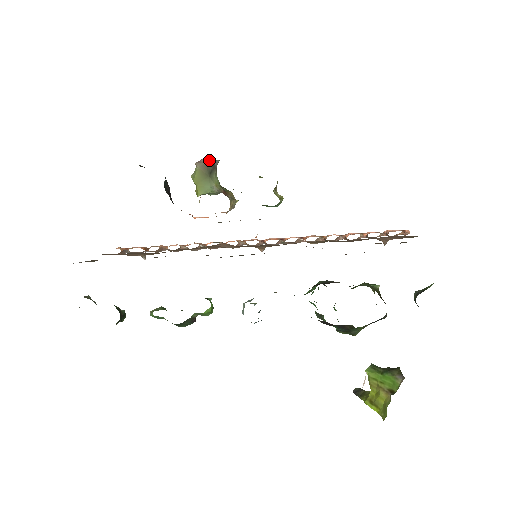
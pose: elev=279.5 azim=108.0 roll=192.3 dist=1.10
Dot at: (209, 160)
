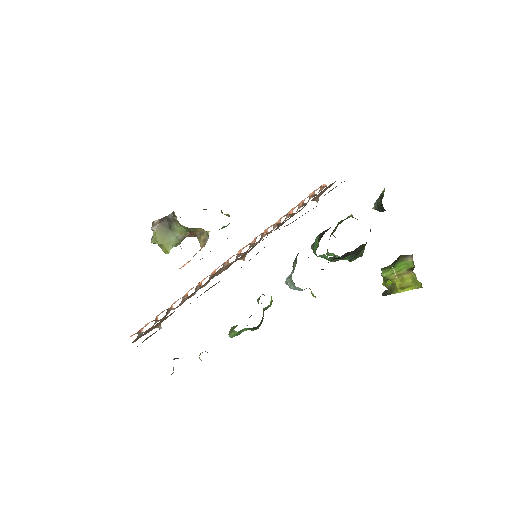
Dot at: (160, 219)
